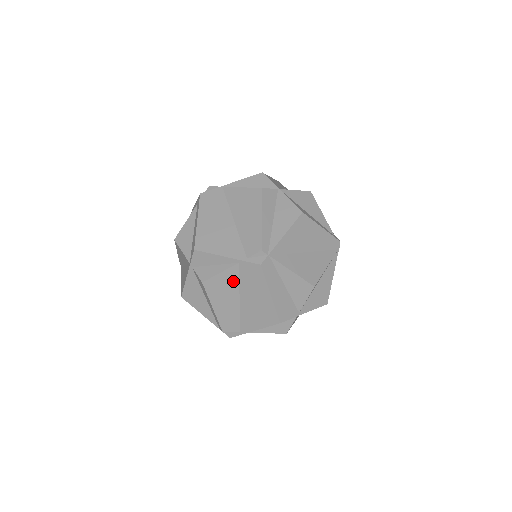
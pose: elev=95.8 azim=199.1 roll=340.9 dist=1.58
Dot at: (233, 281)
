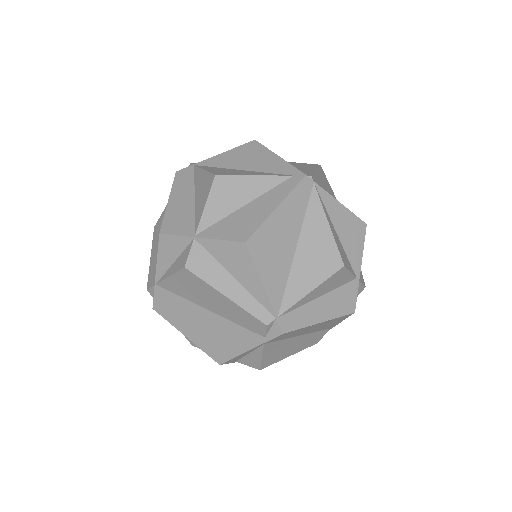
Dot at: (278, 345)
